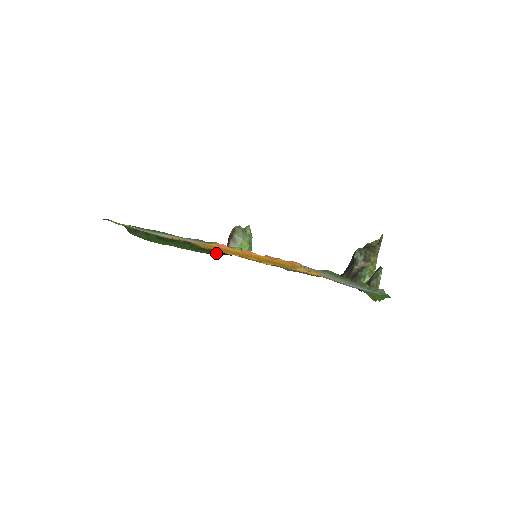
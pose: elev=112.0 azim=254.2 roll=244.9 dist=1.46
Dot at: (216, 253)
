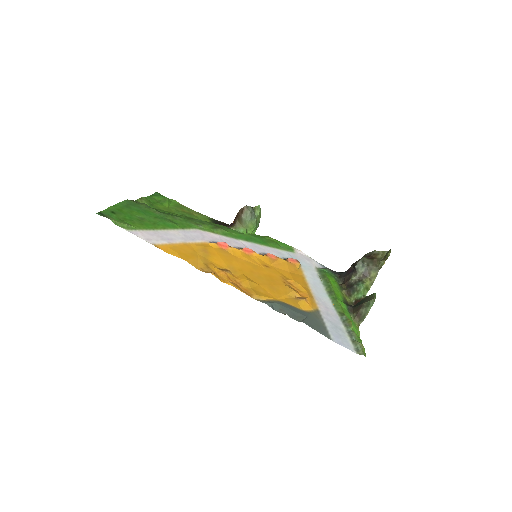
Dot at: occluded
